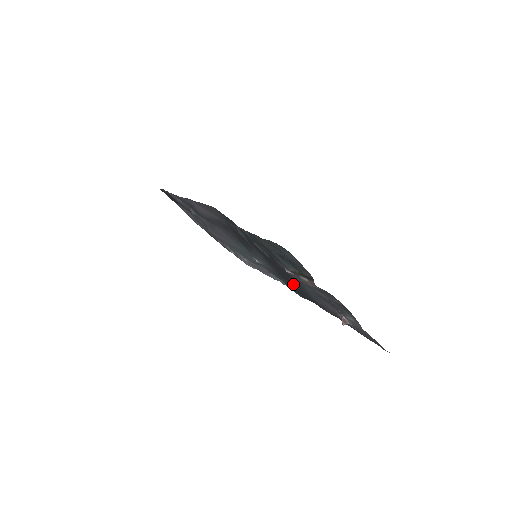
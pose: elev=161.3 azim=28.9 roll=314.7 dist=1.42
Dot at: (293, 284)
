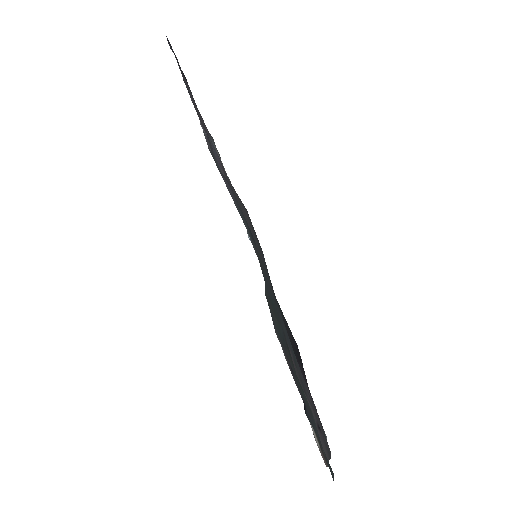
Dot at: occluded
